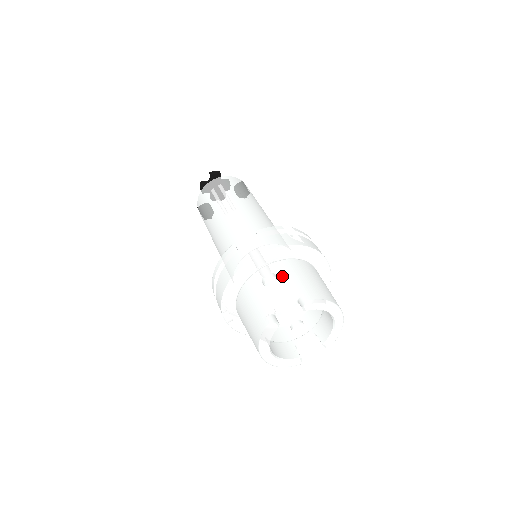
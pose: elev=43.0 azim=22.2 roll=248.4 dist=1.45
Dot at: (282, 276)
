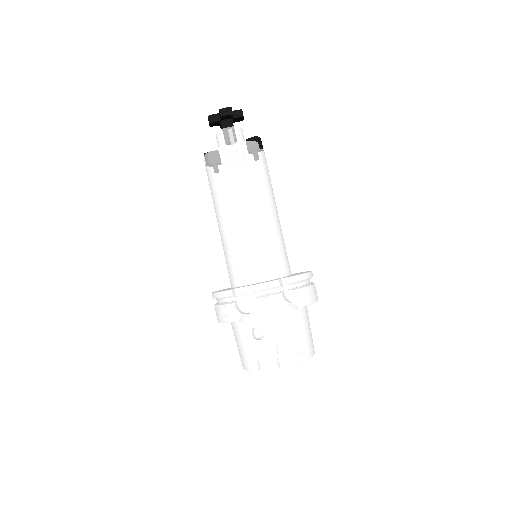
Dot at: (268, 336)
